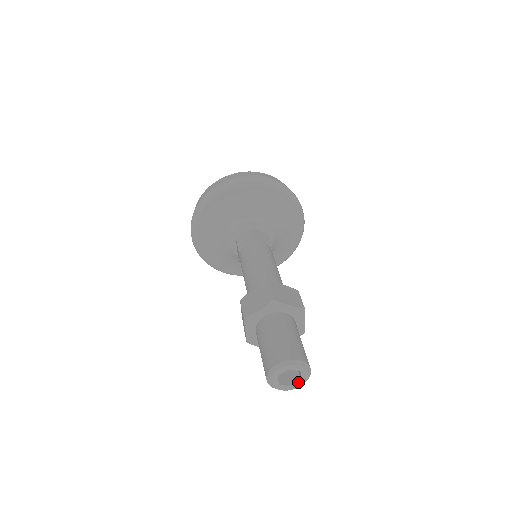
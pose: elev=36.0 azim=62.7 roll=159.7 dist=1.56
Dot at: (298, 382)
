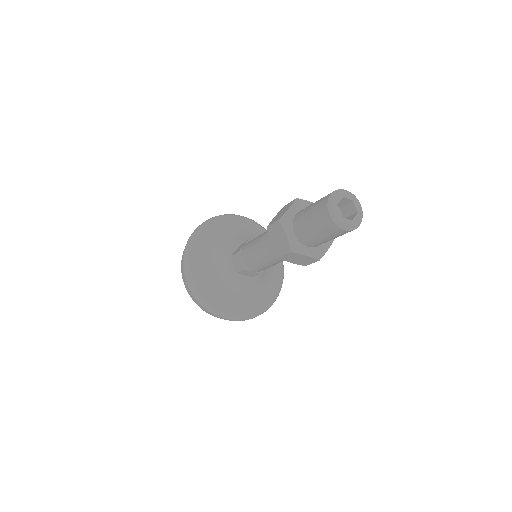
Dot at: (349, 220)
